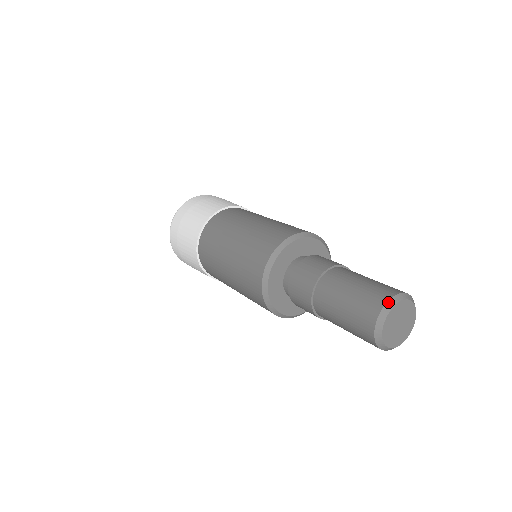
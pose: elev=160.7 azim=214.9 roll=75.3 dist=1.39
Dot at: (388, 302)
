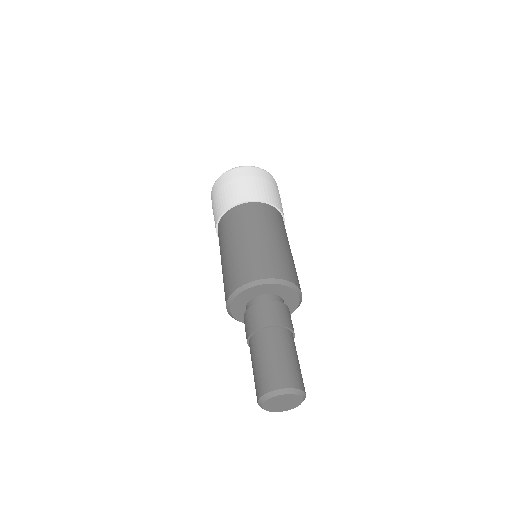
Dot at: (292, 389)
